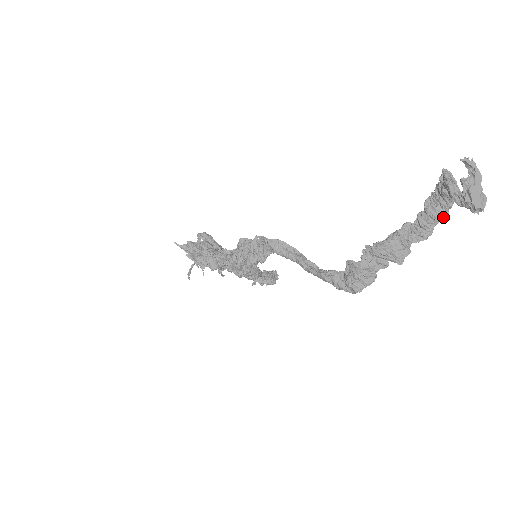
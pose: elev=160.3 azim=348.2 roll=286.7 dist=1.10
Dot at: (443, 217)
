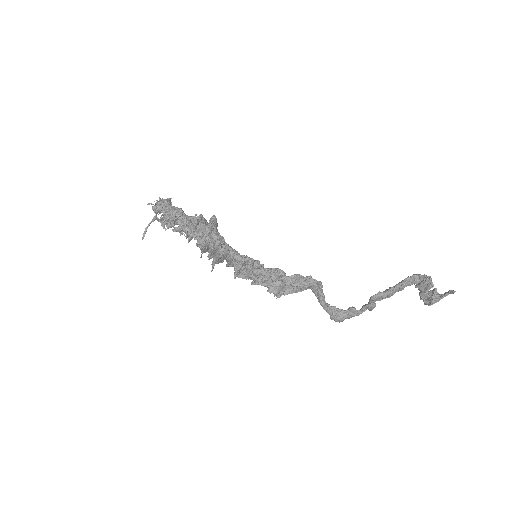
Dot at: occluded
